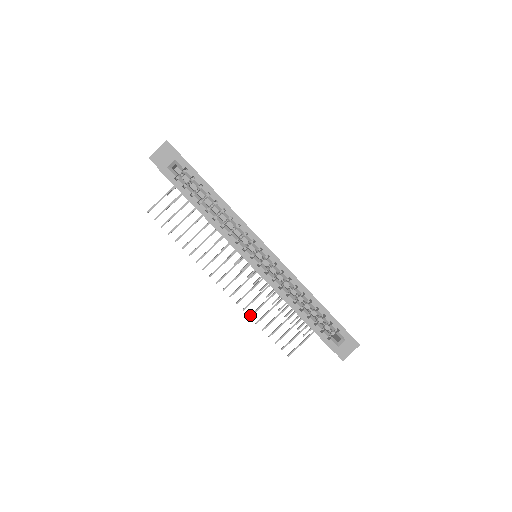
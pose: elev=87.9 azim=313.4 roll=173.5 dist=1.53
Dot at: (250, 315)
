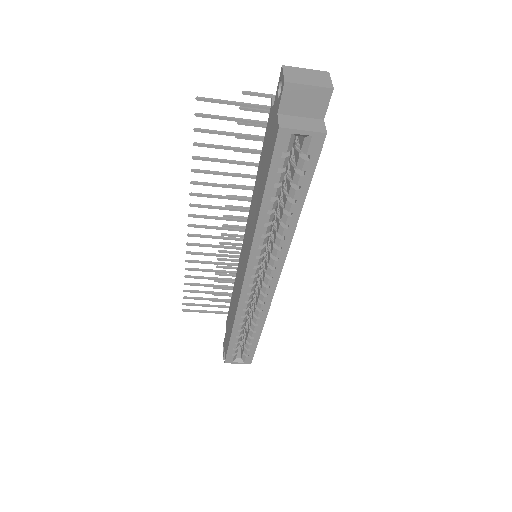
Dot at: (187, 269)
